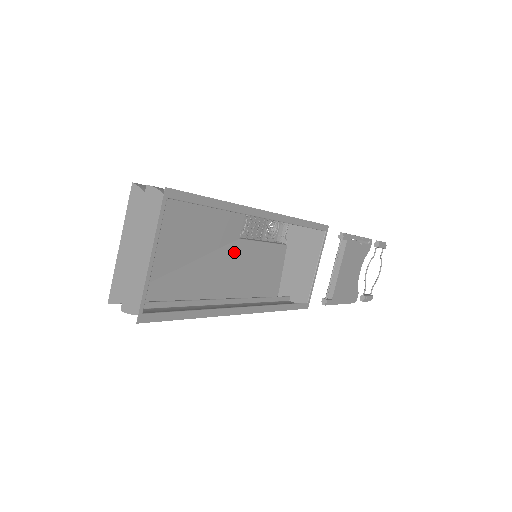
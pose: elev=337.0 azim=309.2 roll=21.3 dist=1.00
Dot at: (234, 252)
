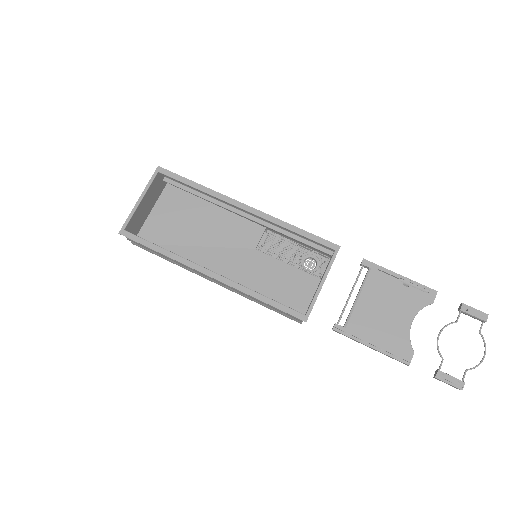
Dot at: (247, 257)
